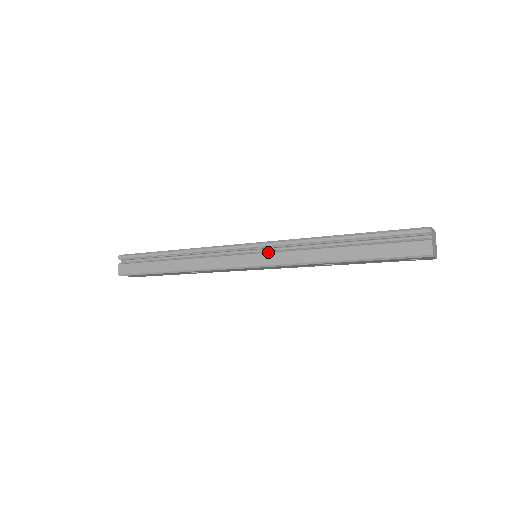
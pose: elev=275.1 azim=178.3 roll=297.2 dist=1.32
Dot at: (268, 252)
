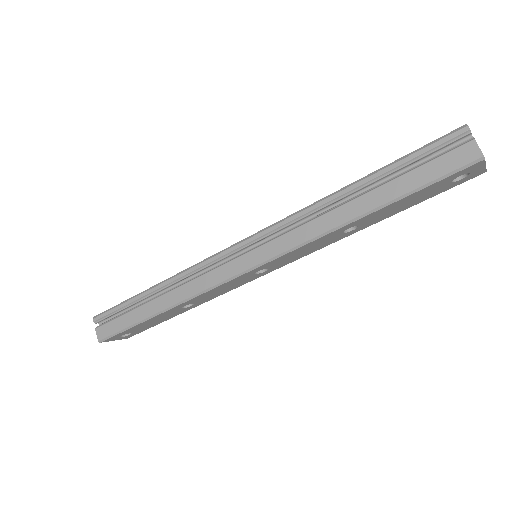
Dot at: (268, 241)
